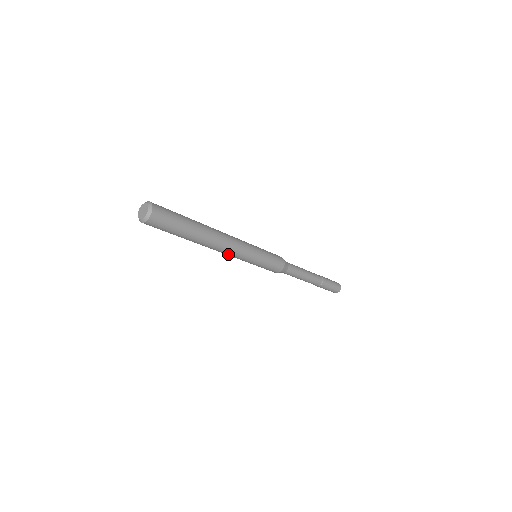
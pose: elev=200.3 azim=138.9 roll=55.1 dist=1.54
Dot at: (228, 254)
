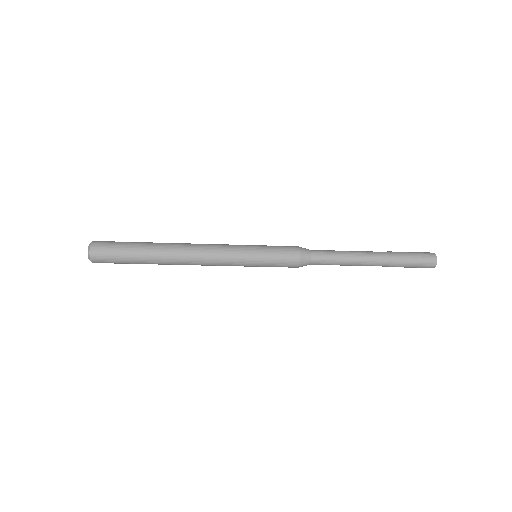
Dot at: (209, 261)
